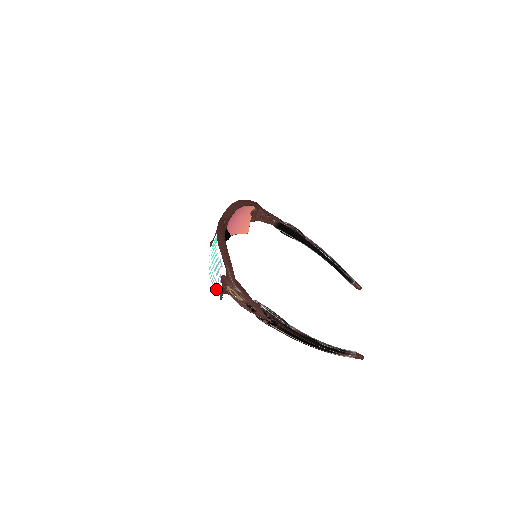
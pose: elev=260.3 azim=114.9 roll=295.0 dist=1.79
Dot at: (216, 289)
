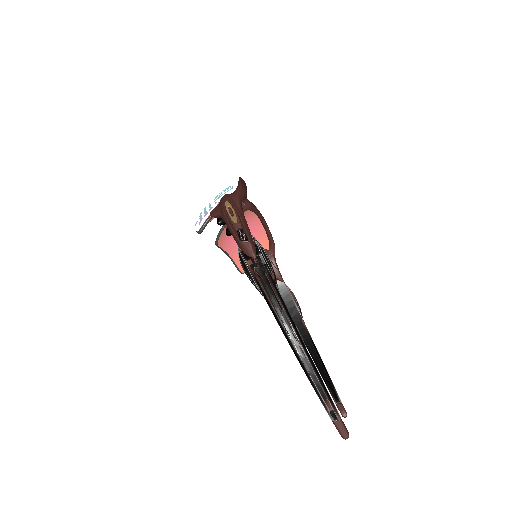
Dot at: (203, 217)
